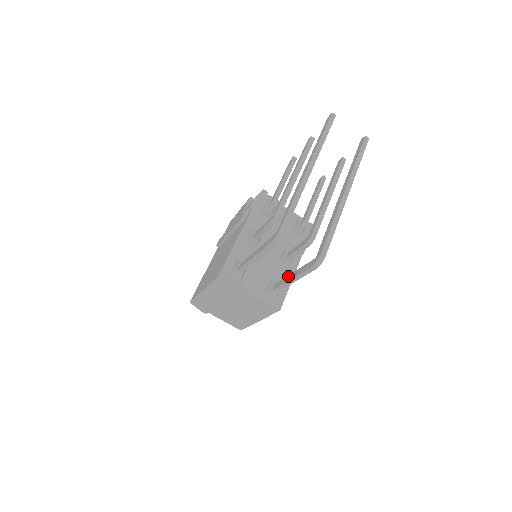
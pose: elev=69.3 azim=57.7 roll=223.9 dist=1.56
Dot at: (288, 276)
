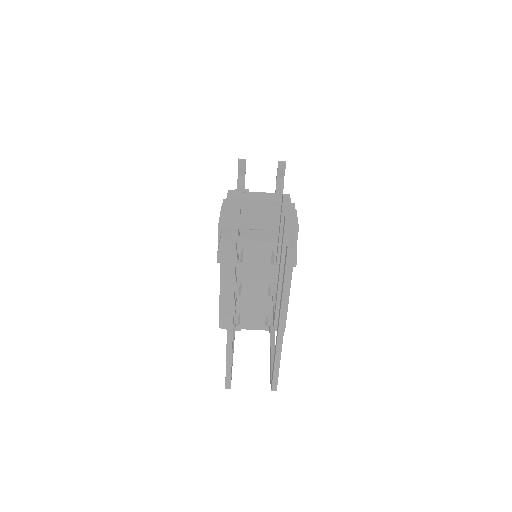
Dot at: (270, 344)
